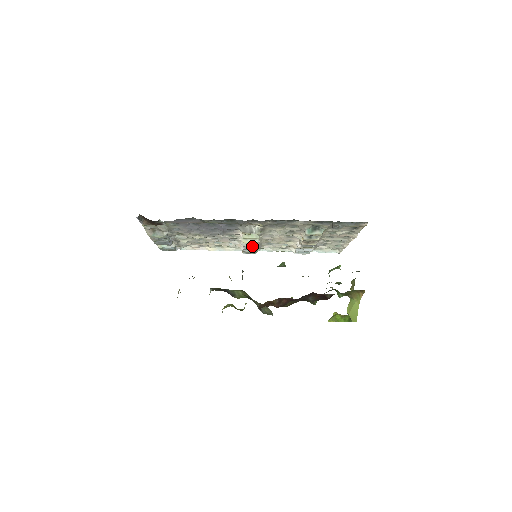
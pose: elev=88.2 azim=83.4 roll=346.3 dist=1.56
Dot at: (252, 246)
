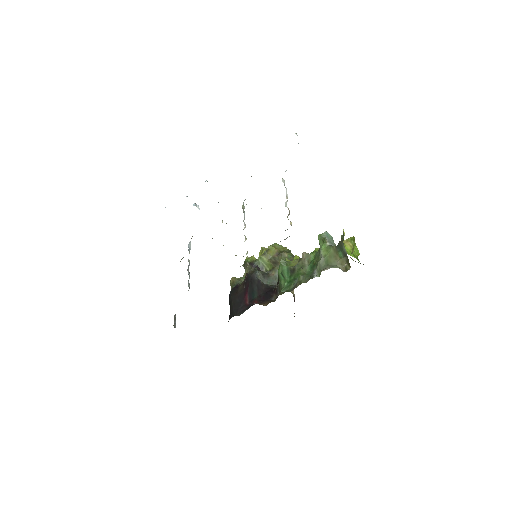
Dot at: occluded
